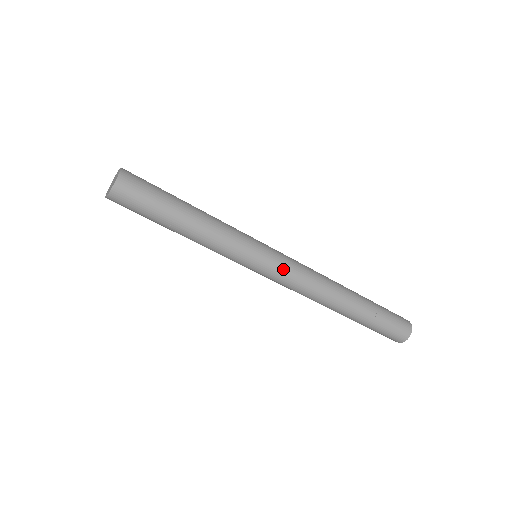
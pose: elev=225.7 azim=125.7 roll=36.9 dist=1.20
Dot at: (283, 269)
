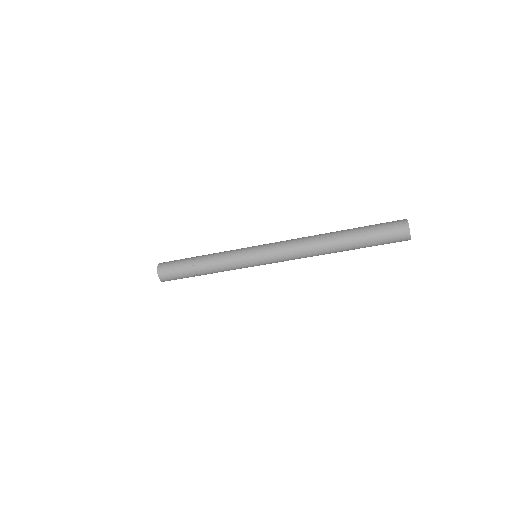
Dot at: (272, 253)
